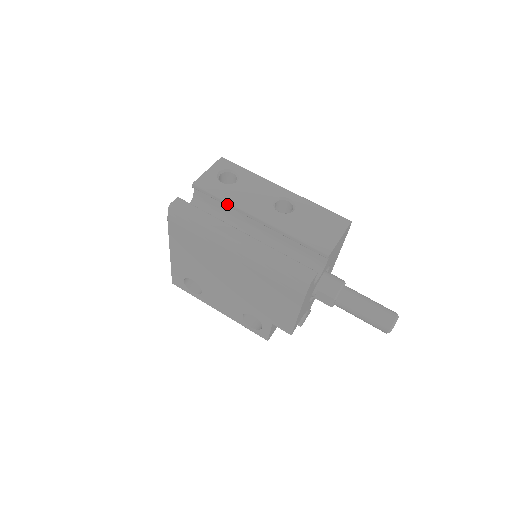
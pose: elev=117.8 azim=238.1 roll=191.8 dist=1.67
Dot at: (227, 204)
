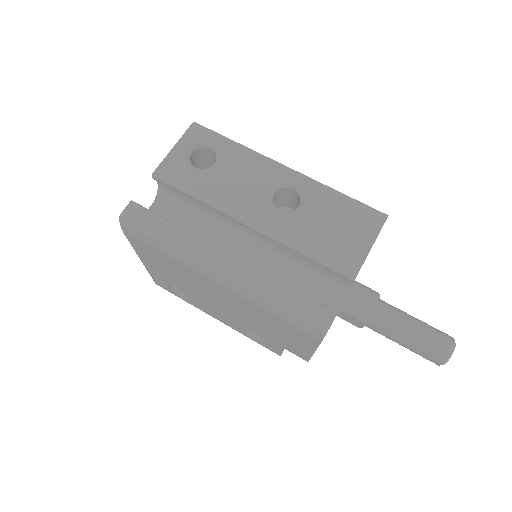
Dot at: (203, 204)
